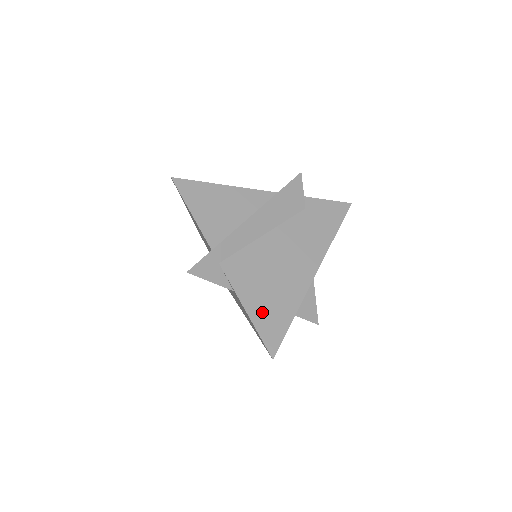
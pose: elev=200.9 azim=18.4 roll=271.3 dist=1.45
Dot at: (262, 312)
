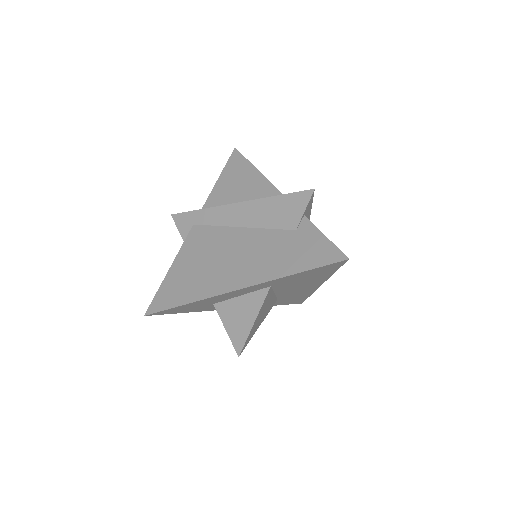
Dot at: (175, 279)
